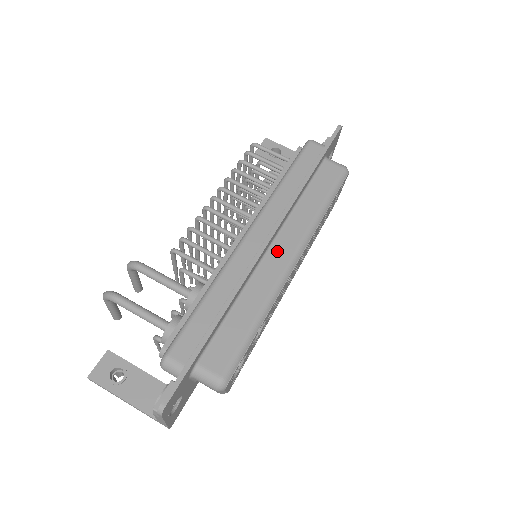
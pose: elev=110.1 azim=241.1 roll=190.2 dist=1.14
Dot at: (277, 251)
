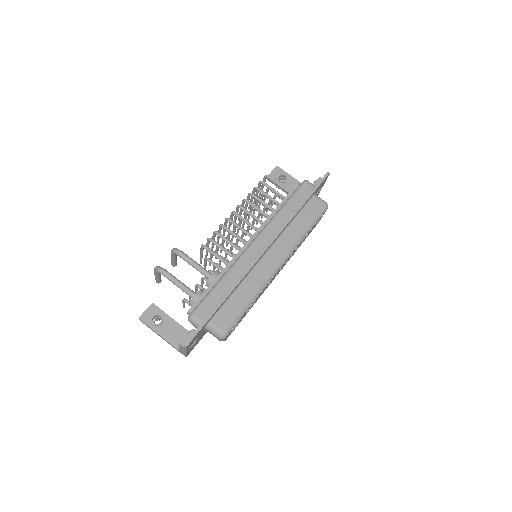
Dot at: (270, 257)
